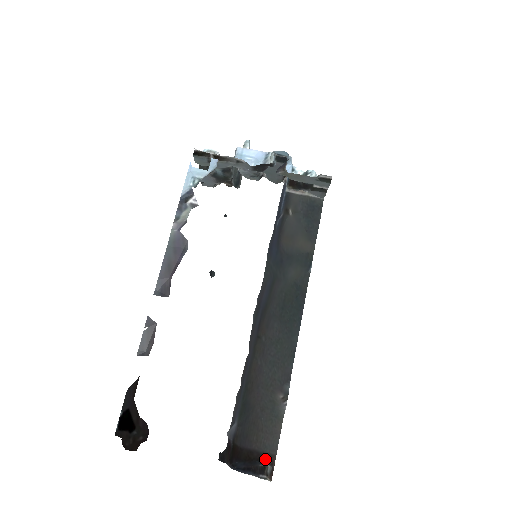
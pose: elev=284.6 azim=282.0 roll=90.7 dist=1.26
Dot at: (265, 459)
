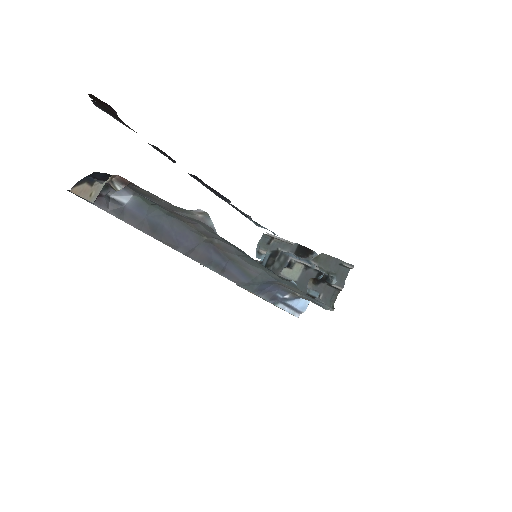
Dot at: occluded
